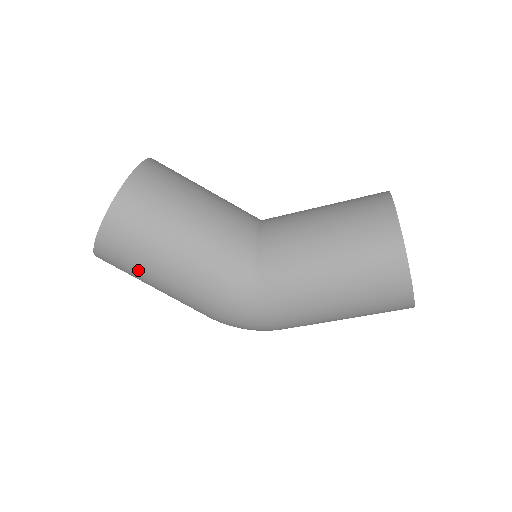
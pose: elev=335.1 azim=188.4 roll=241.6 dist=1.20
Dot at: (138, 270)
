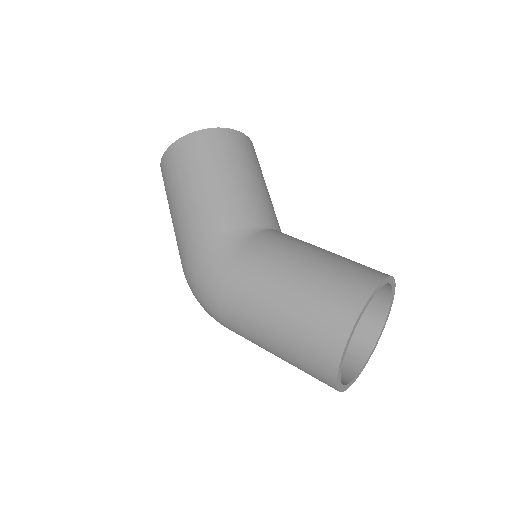
Dot at: (174, 184)
